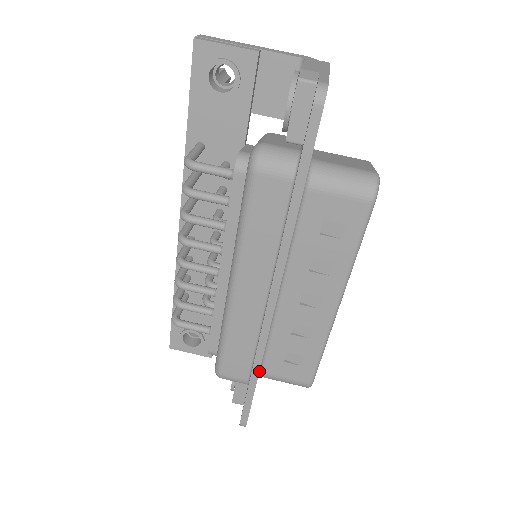
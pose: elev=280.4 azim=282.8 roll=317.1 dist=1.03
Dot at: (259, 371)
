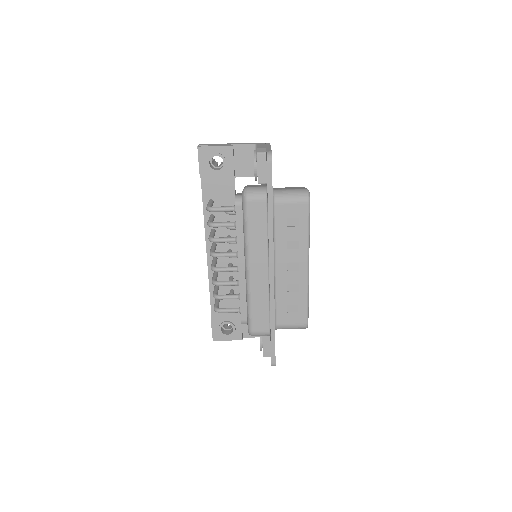
Dot at: (274, 320)
